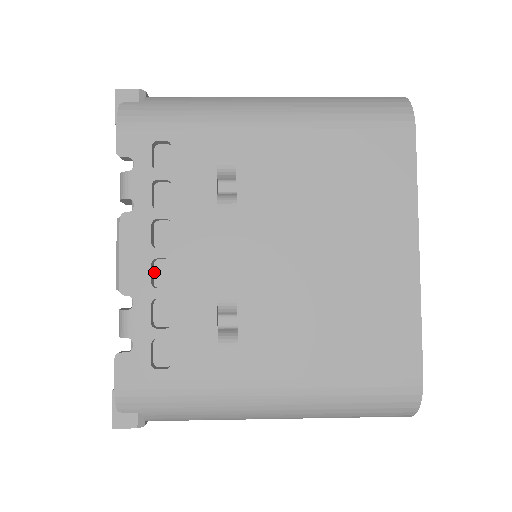
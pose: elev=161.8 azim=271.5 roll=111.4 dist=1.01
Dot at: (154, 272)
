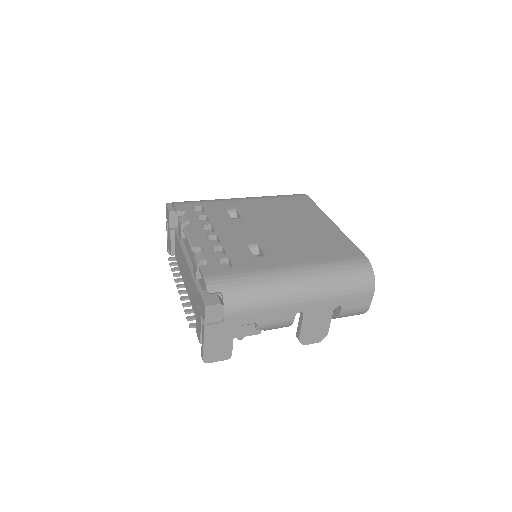
Dot at: occluded
